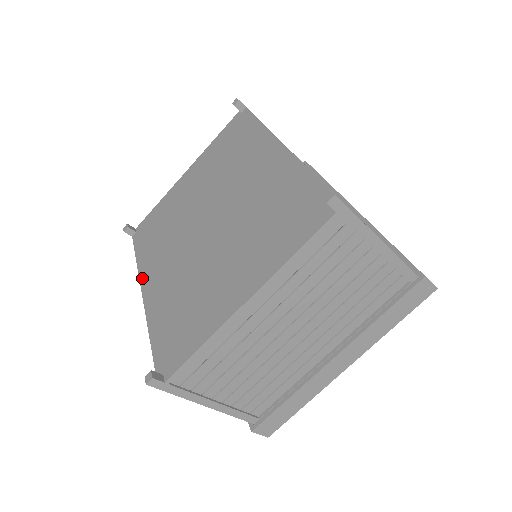
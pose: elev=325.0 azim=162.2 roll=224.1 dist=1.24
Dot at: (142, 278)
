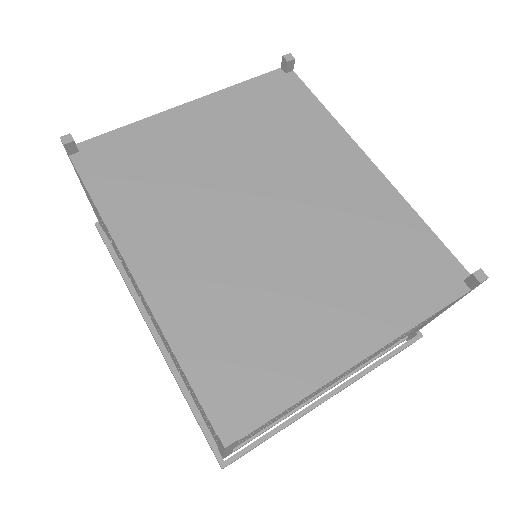
Dot at: (125, 247)
